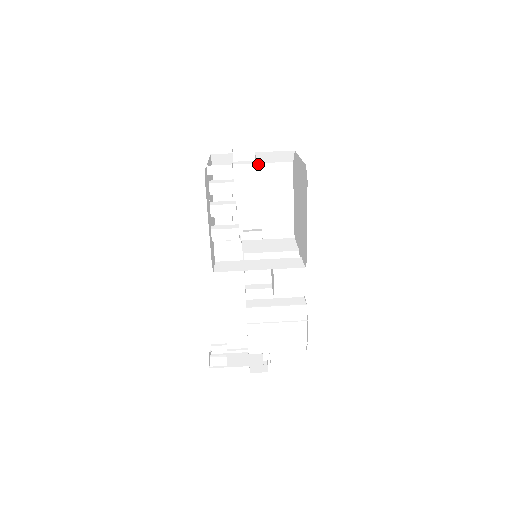
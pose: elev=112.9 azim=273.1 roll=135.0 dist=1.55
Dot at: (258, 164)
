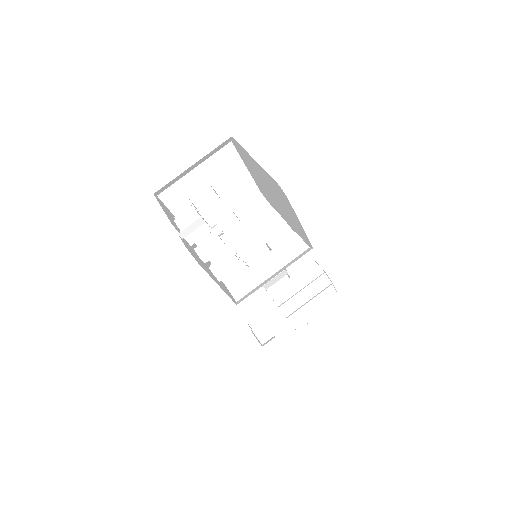
Dot at: (199, 165)
